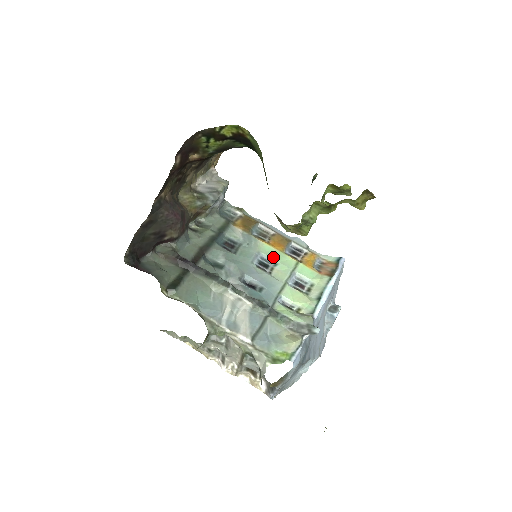
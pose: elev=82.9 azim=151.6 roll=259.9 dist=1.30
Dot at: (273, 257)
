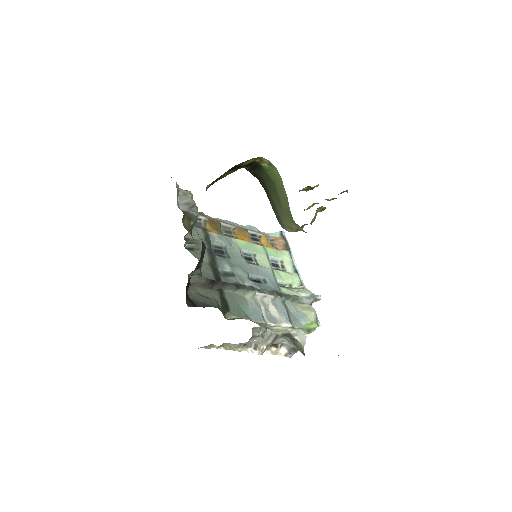
Dot at: (250, 249)
